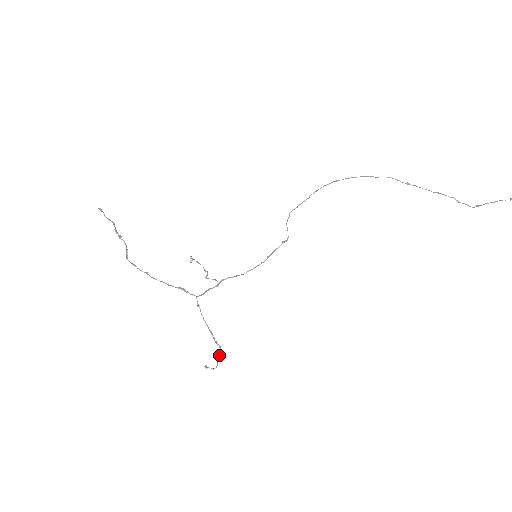
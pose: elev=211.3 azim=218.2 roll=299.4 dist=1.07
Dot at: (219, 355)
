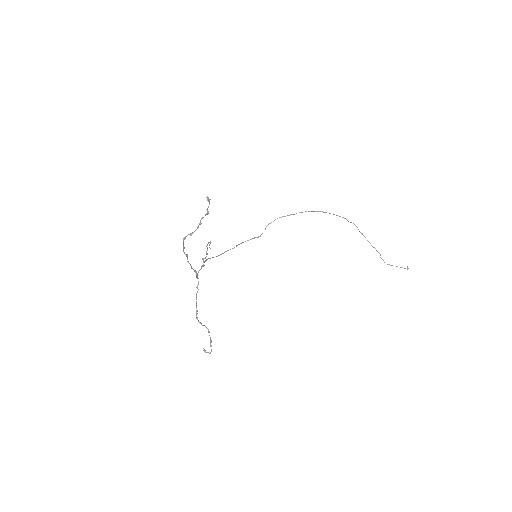
Dot at: (210, 339)
